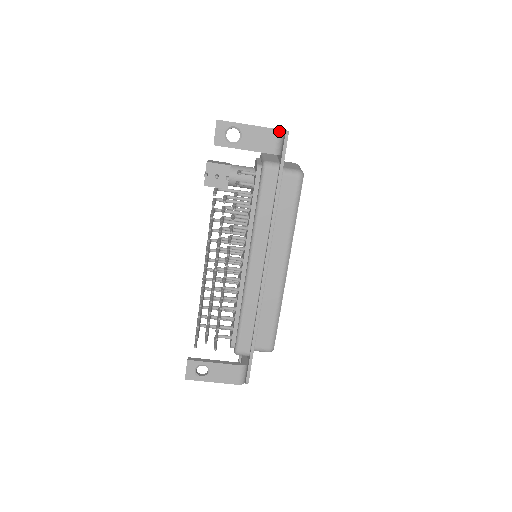
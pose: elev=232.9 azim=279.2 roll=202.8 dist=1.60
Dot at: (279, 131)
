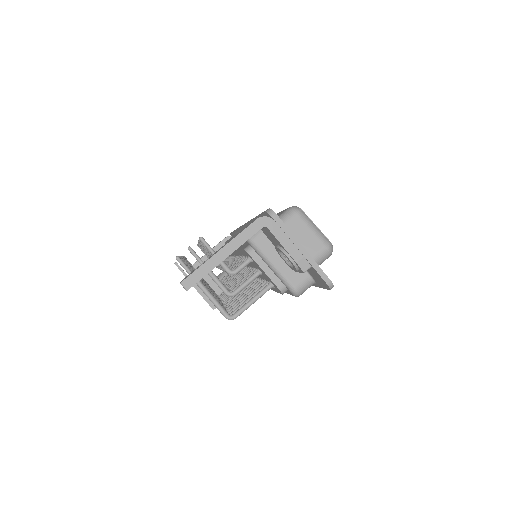
Dot at: occluded
